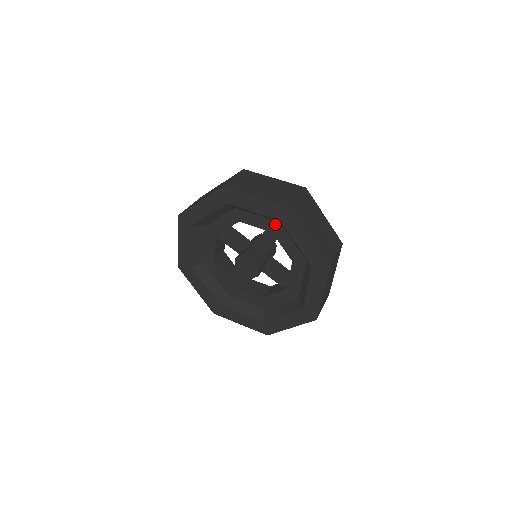
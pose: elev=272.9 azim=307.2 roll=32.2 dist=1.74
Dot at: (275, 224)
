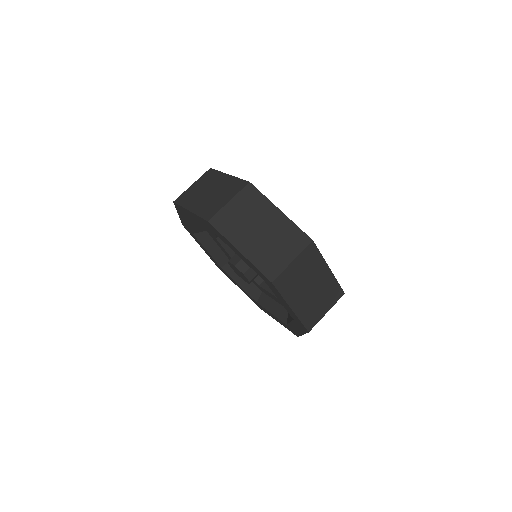
Dot at: occluded
